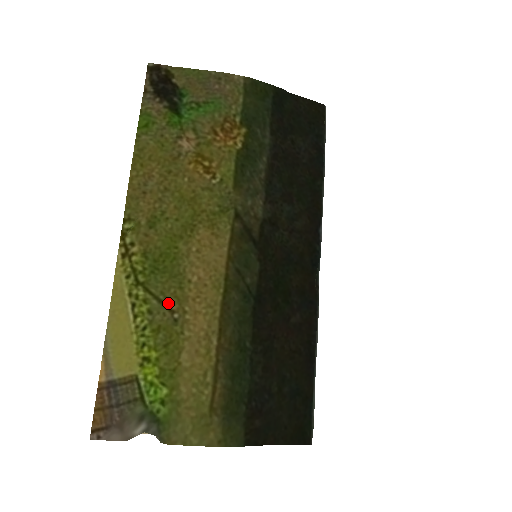
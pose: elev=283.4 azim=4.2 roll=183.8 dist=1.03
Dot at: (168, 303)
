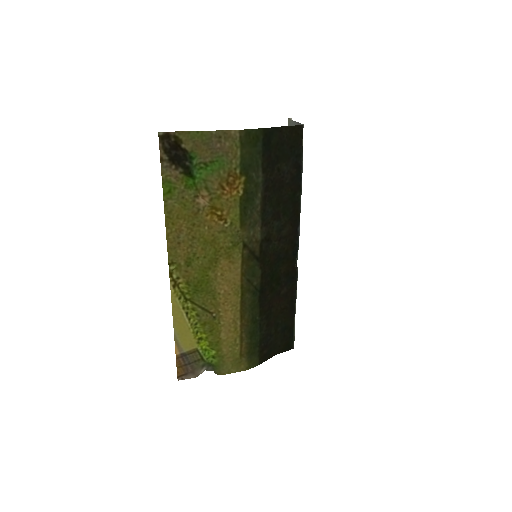
Dot at: (208, 309)
